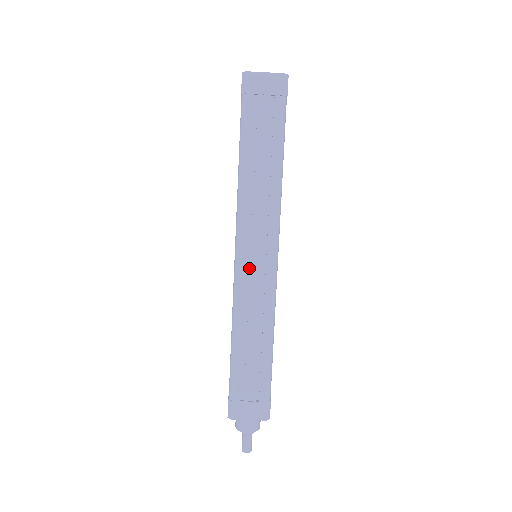
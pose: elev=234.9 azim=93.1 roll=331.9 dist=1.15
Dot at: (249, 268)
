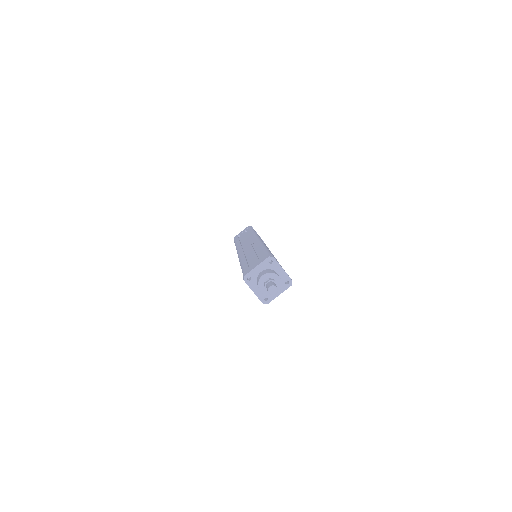
Dot at: occluded
